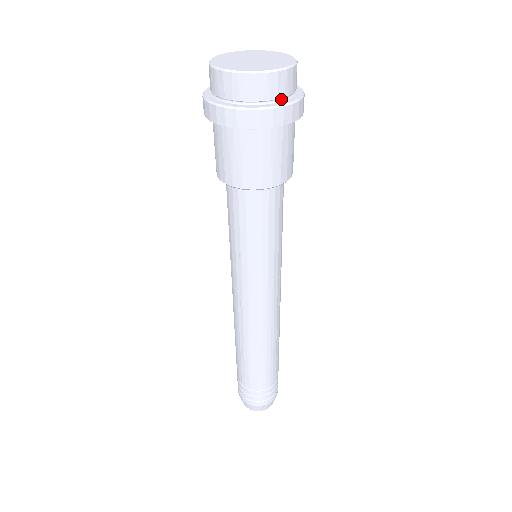
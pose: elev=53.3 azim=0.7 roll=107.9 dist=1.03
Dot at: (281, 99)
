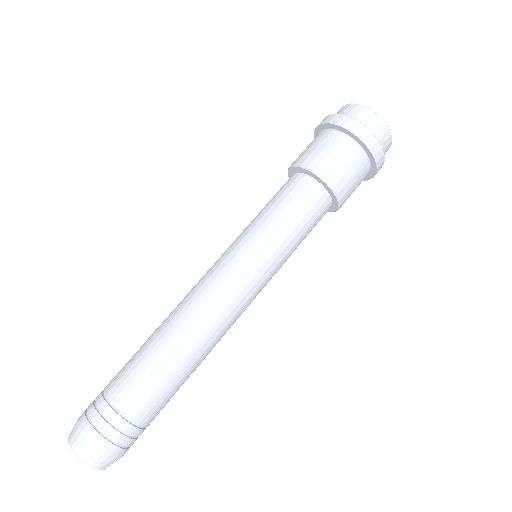
Dot at: occluded
